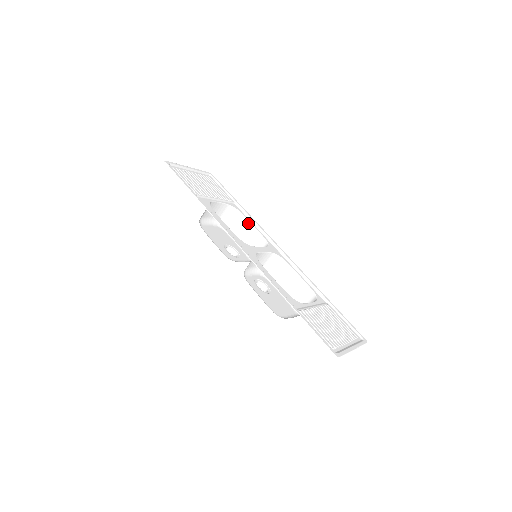
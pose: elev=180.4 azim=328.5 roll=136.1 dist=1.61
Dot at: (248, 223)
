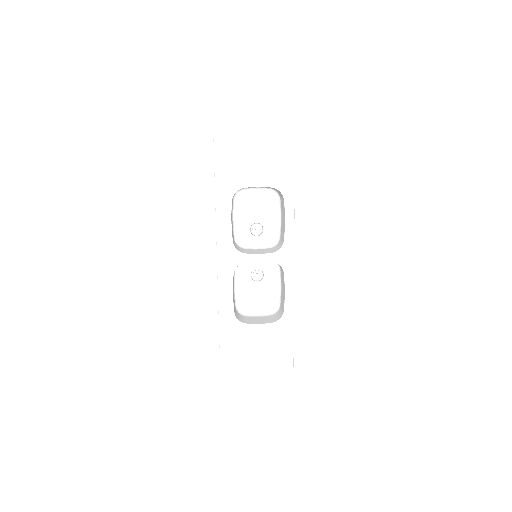
Dot at: (284, 213)
